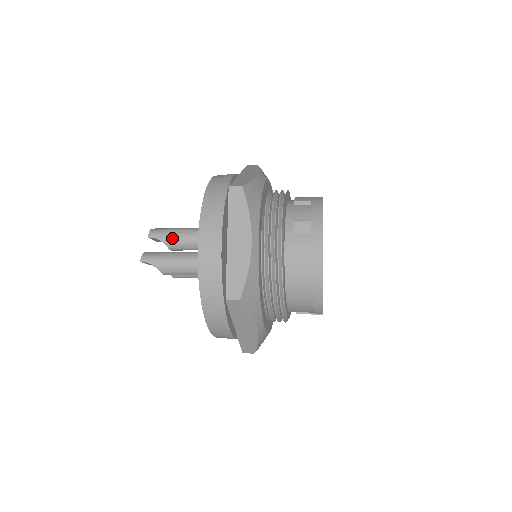
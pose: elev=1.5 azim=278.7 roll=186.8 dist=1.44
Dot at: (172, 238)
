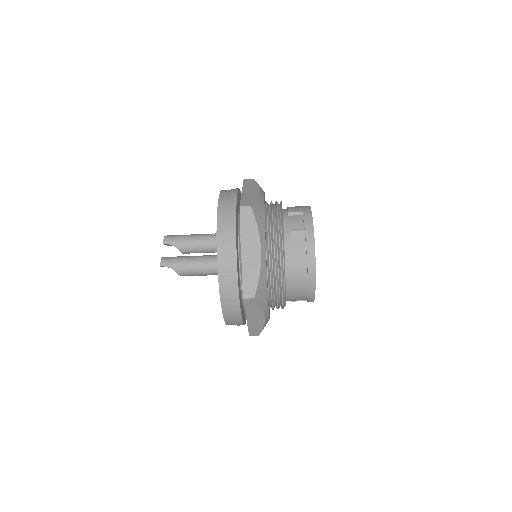
Dot at: (184, 244)
